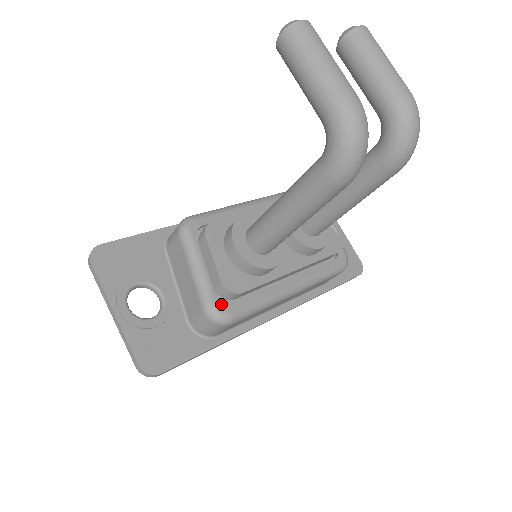
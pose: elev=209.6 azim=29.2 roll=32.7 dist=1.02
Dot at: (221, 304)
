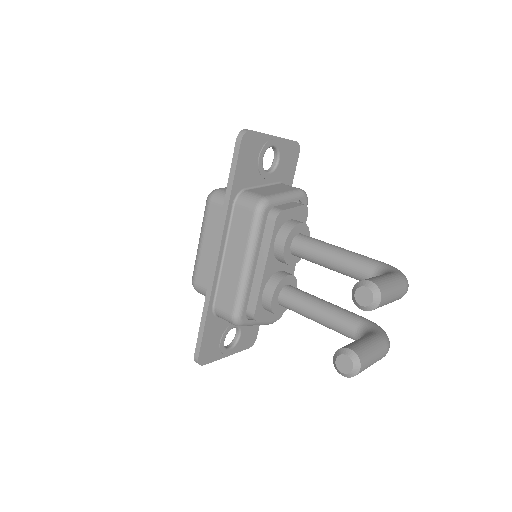
Dot at: occluded
